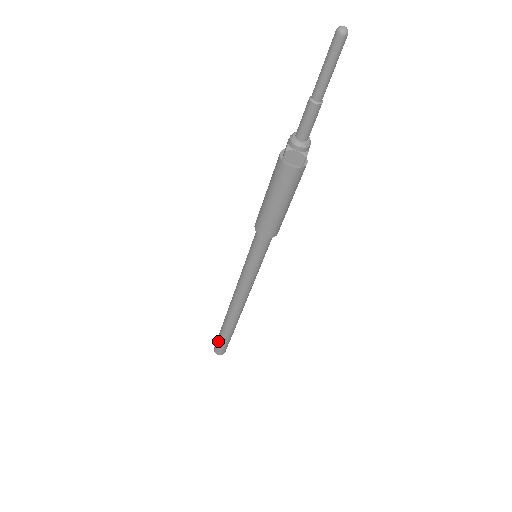
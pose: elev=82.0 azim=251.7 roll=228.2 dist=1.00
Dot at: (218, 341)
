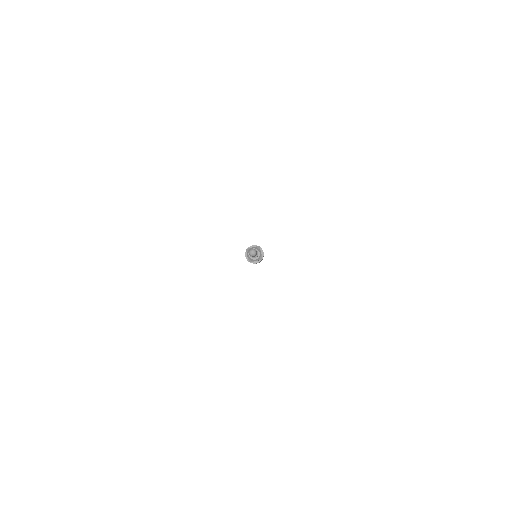
Dot at: occluded
